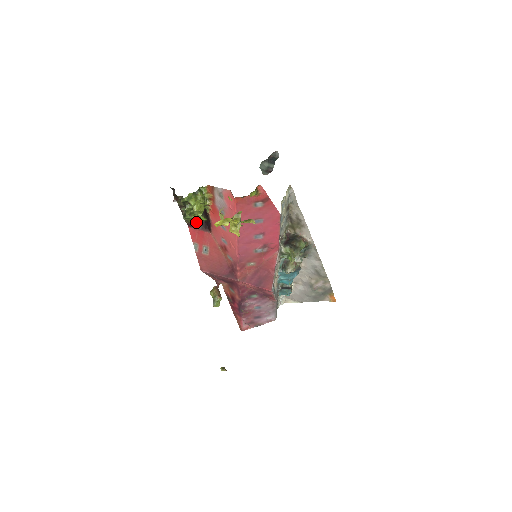
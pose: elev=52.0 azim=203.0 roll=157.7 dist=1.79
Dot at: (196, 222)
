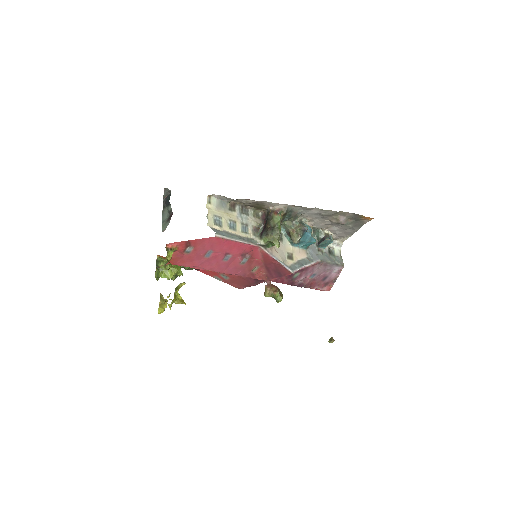
Dot at: occluded
